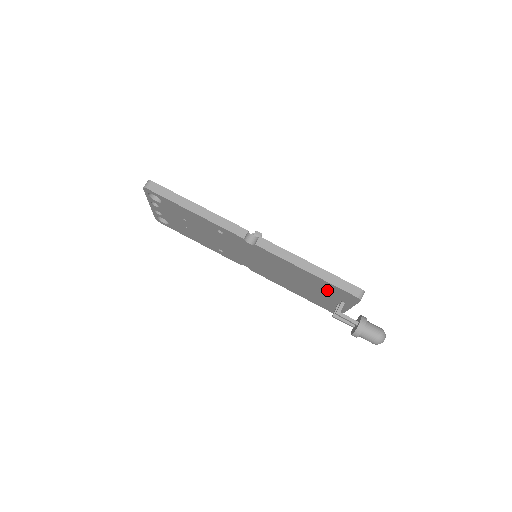
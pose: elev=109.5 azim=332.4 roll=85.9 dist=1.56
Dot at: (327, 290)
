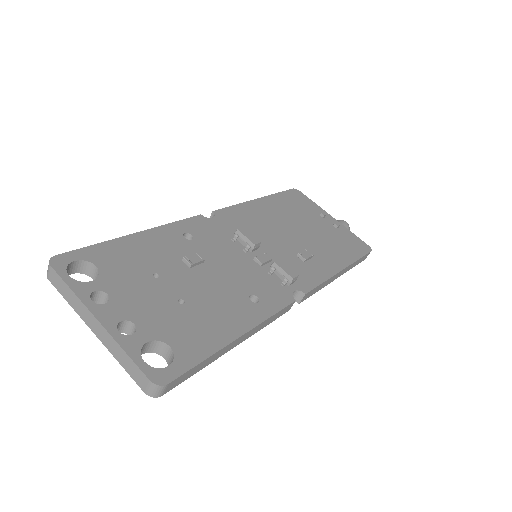
Dot at: occluded
